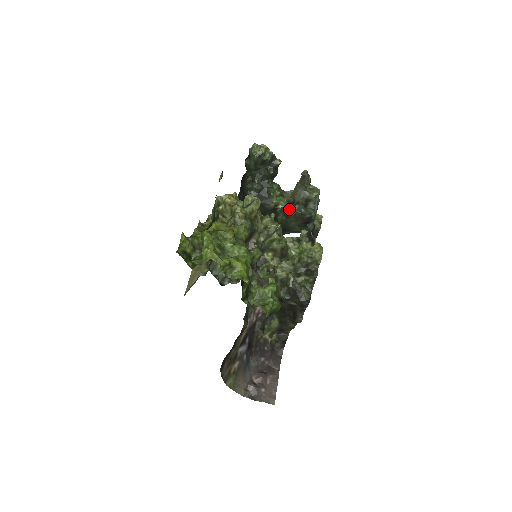
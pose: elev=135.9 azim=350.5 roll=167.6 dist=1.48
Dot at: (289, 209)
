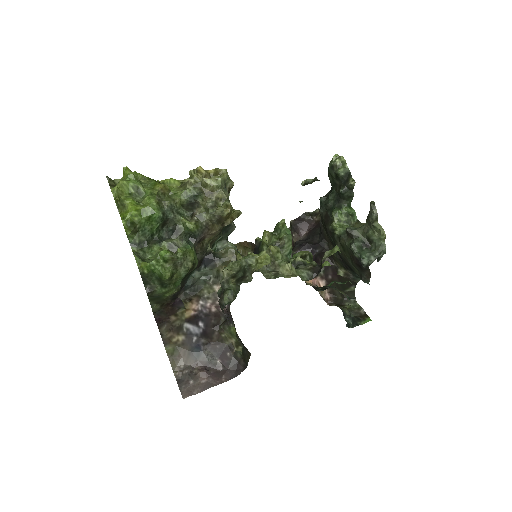
Dot at: (344, 239)
